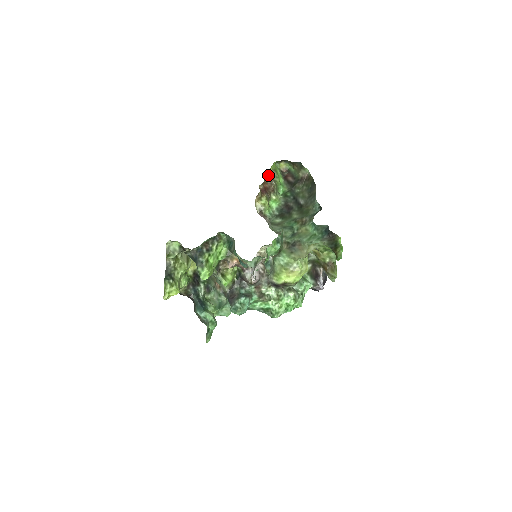
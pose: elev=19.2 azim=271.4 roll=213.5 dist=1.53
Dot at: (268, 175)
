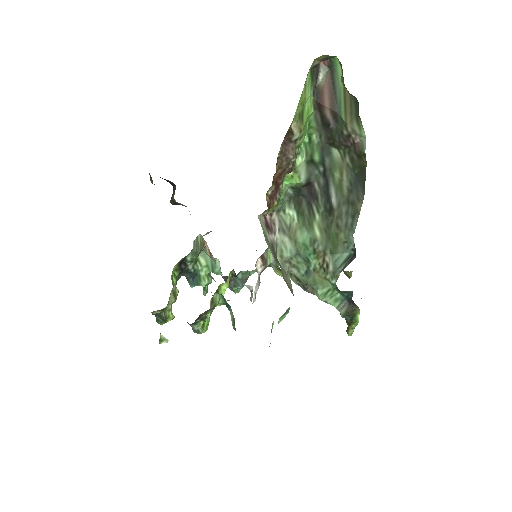
Dot at: (284, 146)
